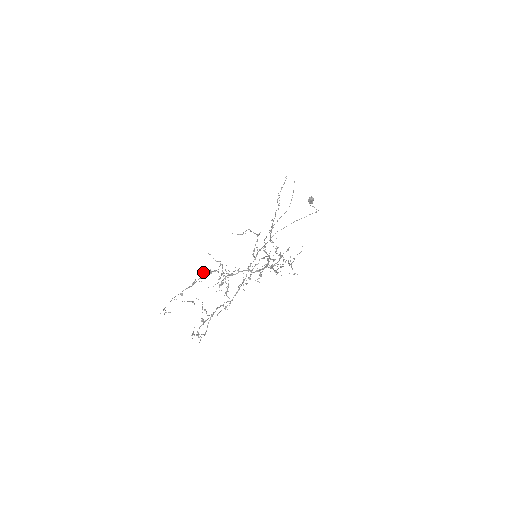
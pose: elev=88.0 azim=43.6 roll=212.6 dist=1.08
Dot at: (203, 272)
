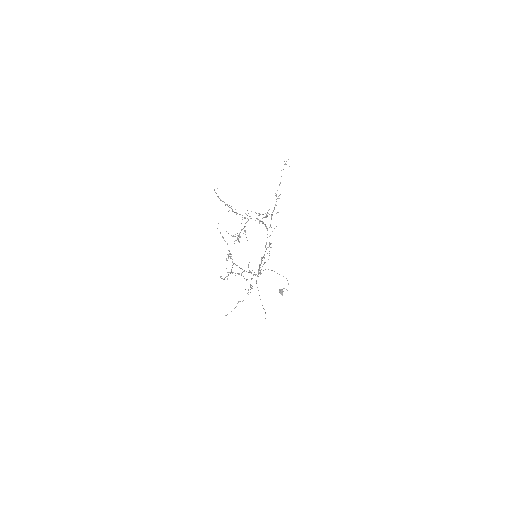
Dot at: (231, 206)
